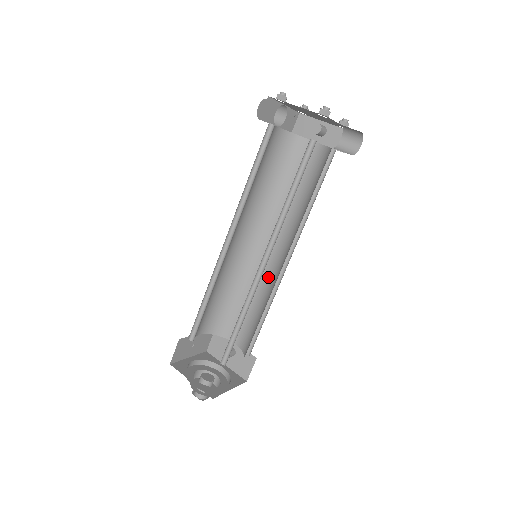
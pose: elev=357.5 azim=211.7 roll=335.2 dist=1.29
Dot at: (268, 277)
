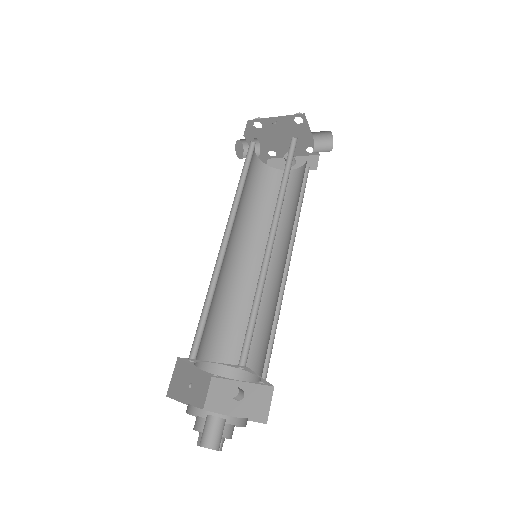
Dot at: (269, 289)
